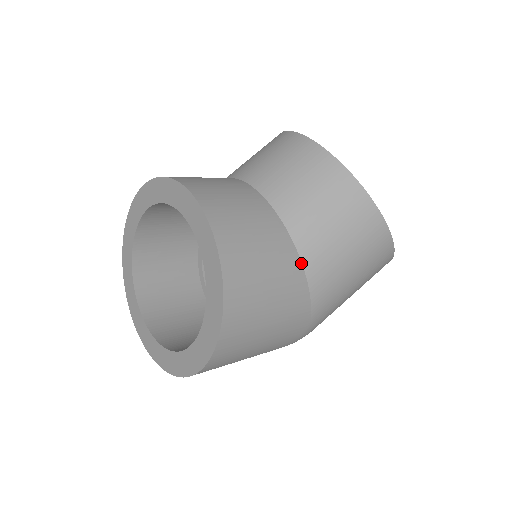
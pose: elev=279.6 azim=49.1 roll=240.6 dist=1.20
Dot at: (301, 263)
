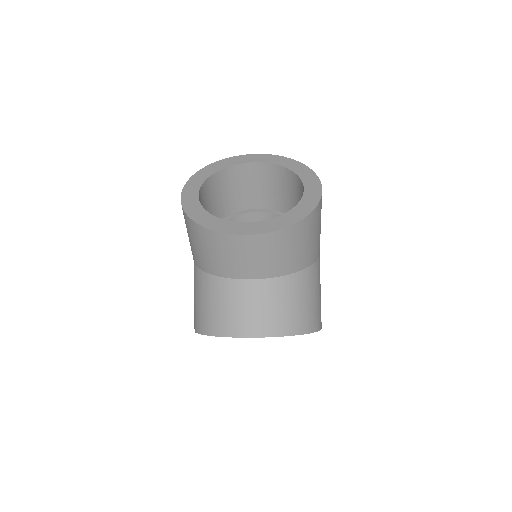
Dot at: (308, 268)
